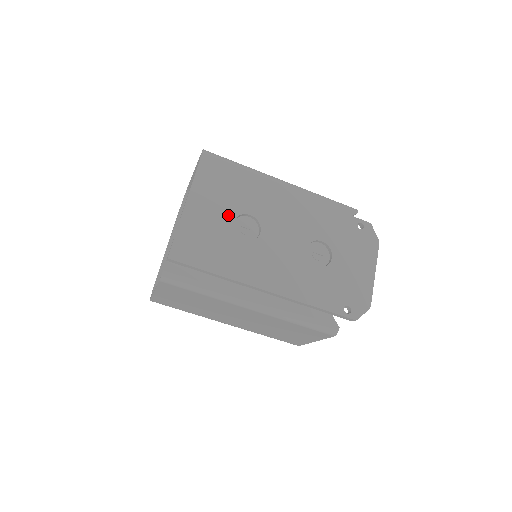
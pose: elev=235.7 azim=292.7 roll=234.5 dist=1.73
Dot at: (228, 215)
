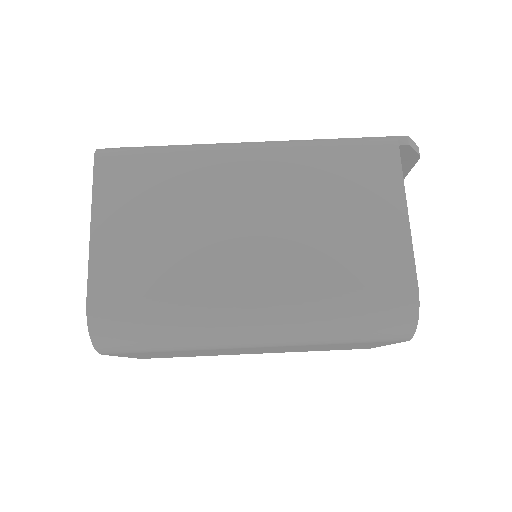
Dot at: occluded
